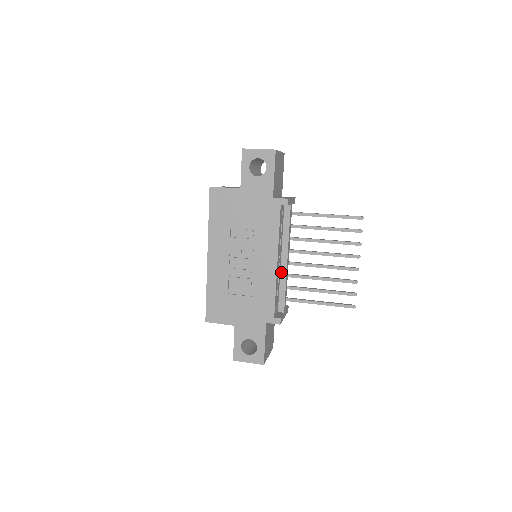
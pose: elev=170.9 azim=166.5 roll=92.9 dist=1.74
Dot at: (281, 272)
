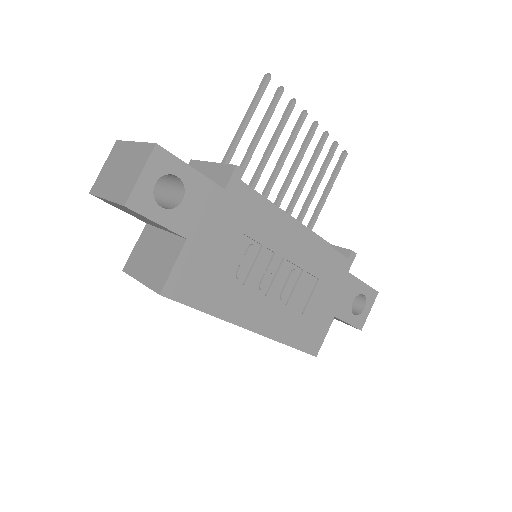
Dot at: occluded
